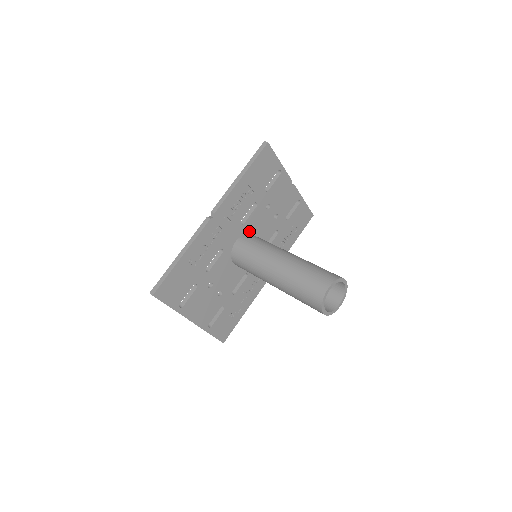
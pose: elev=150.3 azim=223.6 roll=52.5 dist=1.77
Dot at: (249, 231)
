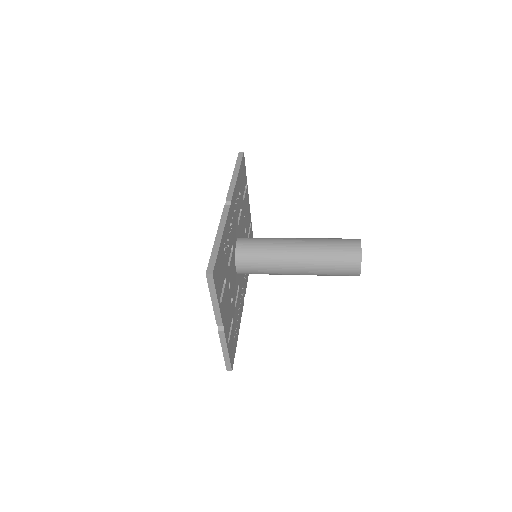
Dot at: (239, 236)
